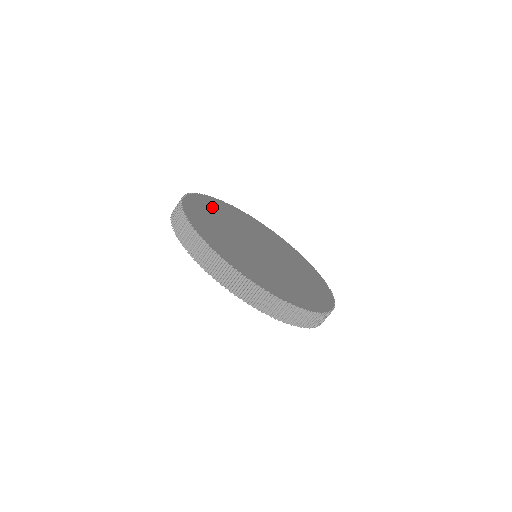
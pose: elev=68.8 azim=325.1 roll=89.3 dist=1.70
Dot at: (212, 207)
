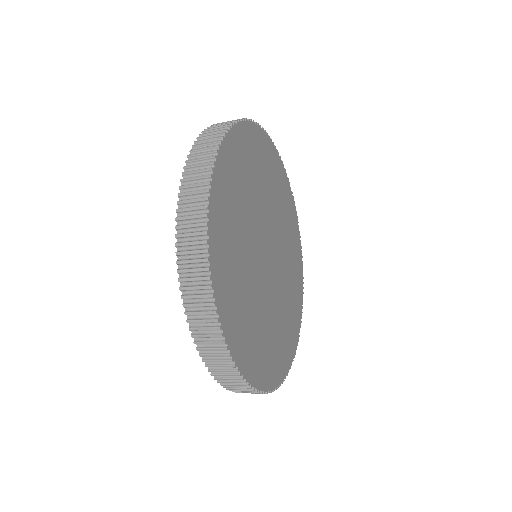
Dot at: (263, 159)
